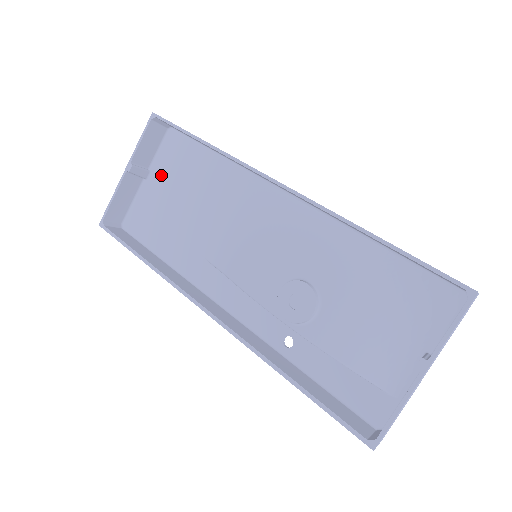
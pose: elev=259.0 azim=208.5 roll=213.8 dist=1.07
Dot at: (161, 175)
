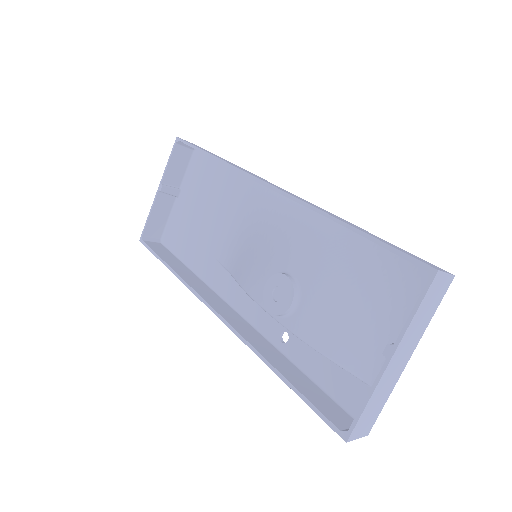
Dot at: (188, 192)
